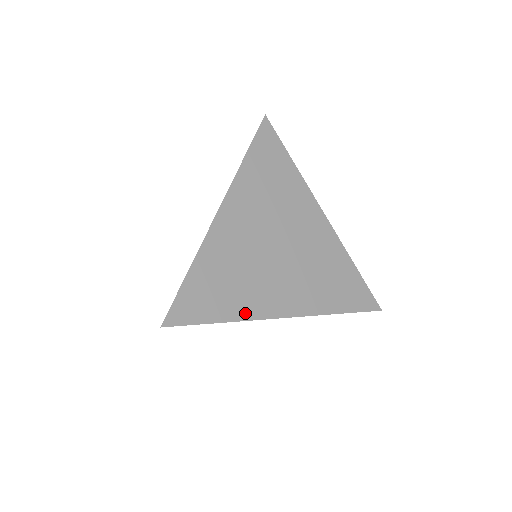
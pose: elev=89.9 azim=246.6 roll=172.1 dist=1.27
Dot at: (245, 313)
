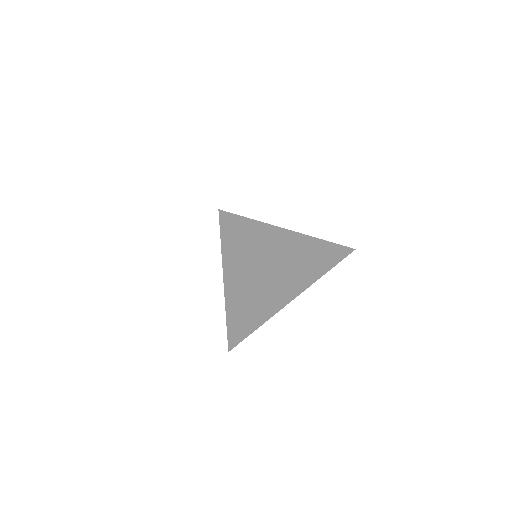
Dot at: occluded
